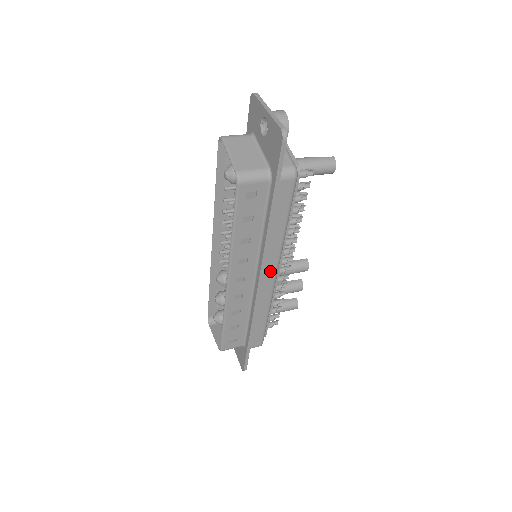
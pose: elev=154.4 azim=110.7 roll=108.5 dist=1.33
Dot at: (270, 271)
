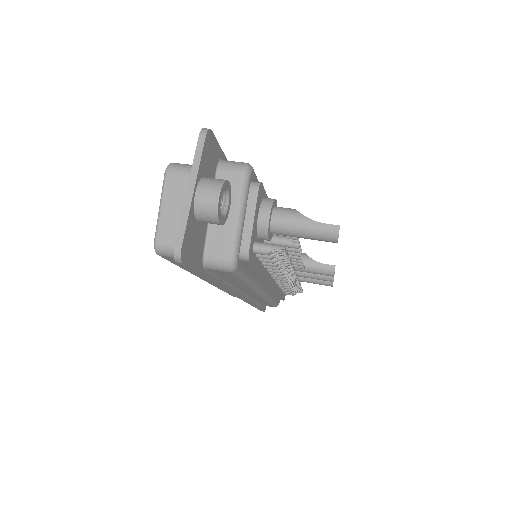
Dot at: (250, 292)
